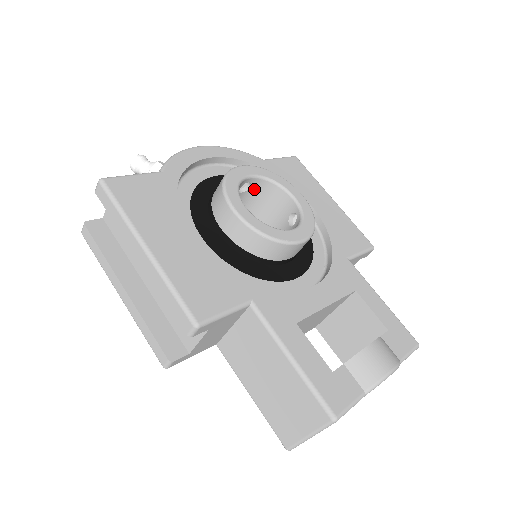
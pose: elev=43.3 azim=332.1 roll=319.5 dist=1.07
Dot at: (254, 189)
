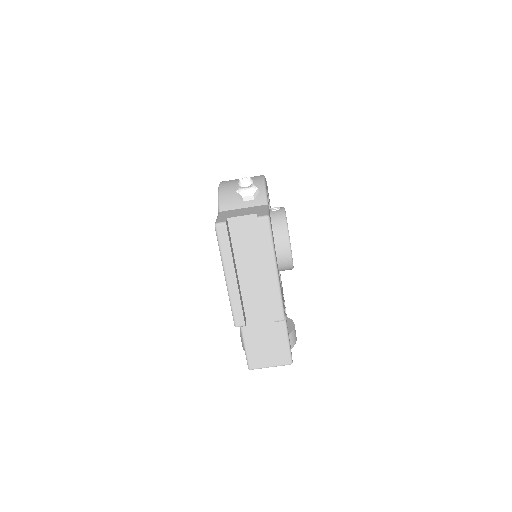
Dot at: occluded
